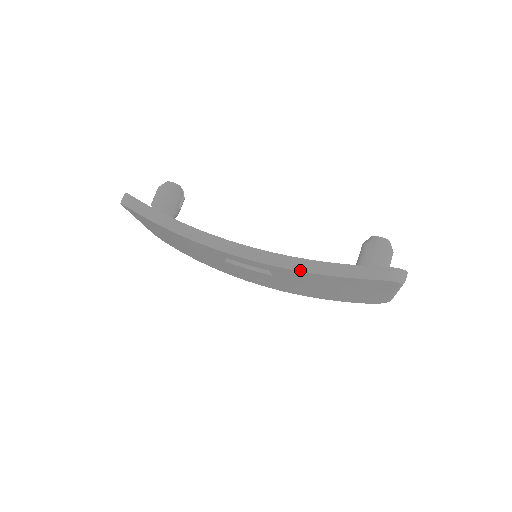
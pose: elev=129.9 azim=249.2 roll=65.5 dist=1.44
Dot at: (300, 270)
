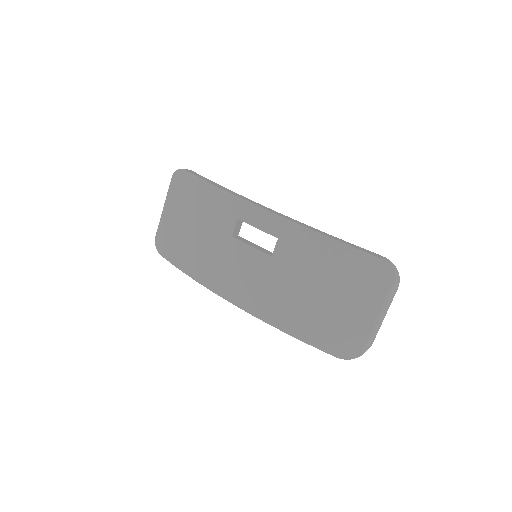
Dot at: (313, 229)
